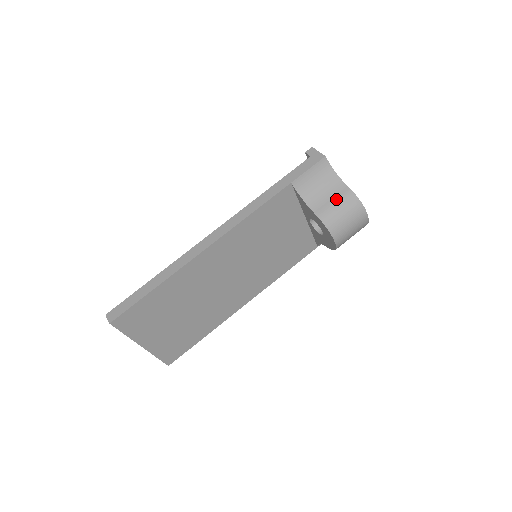
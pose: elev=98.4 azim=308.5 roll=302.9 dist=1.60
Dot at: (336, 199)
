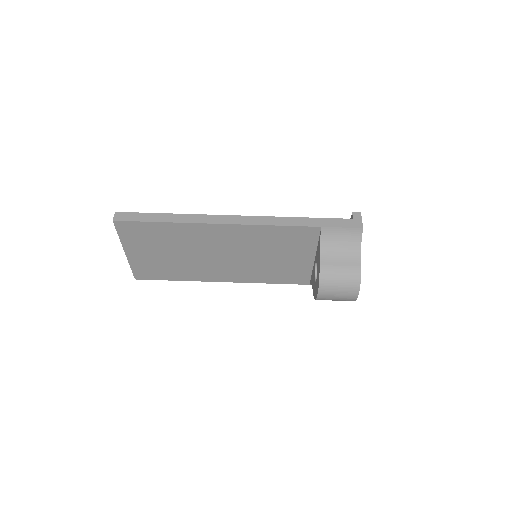
Dot at: (344, 265)
